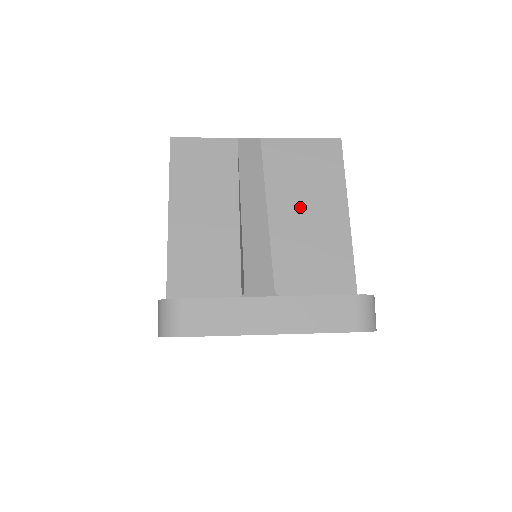
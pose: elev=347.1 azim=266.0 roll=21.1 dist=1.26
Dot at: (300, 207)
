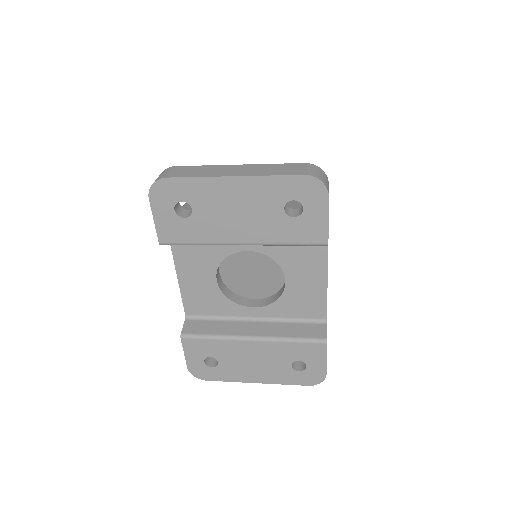
Dot at: occluded
